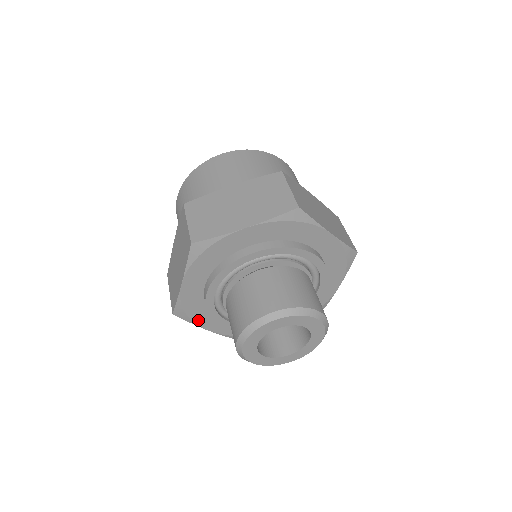
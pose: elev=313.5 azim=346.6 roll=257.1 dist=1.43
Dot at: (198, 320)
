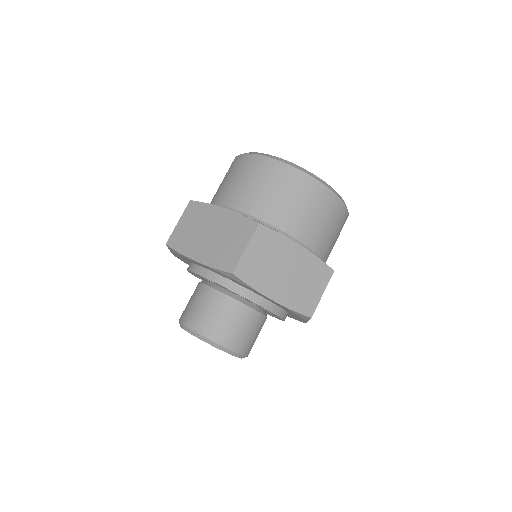
Dot at: (177, 255)
